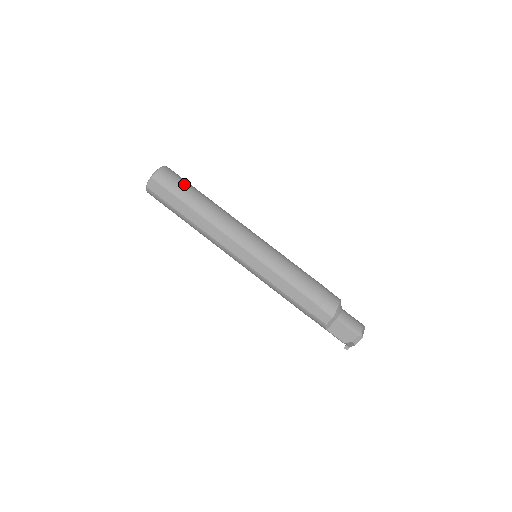
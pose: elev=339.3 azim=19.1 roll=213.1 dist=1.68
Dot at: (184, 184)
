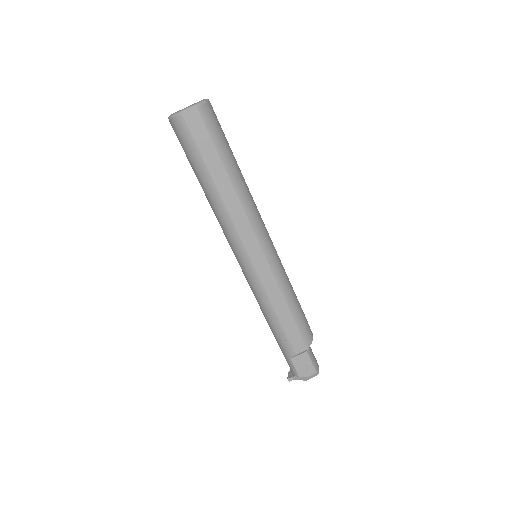
Dot at: occluded
